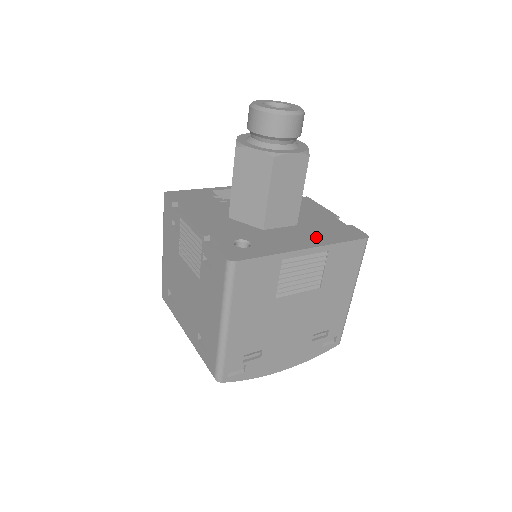
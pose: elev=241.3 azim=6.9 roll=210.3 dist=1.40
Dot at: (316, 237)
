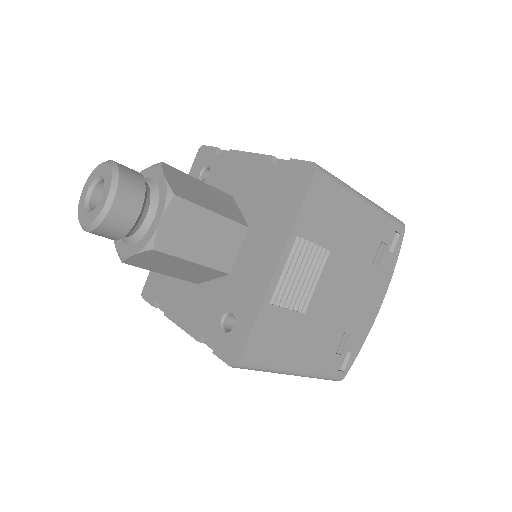
Dot at: (273, 233)
